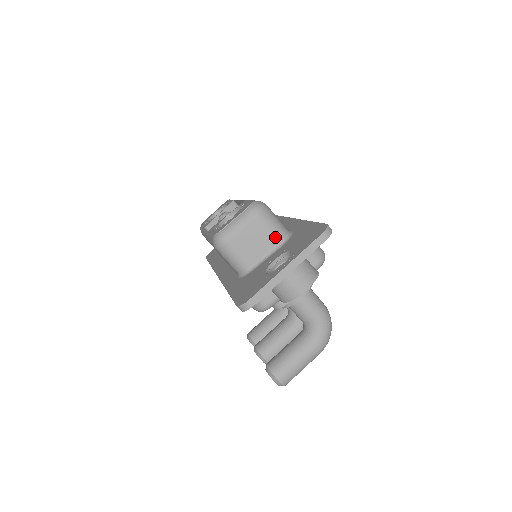
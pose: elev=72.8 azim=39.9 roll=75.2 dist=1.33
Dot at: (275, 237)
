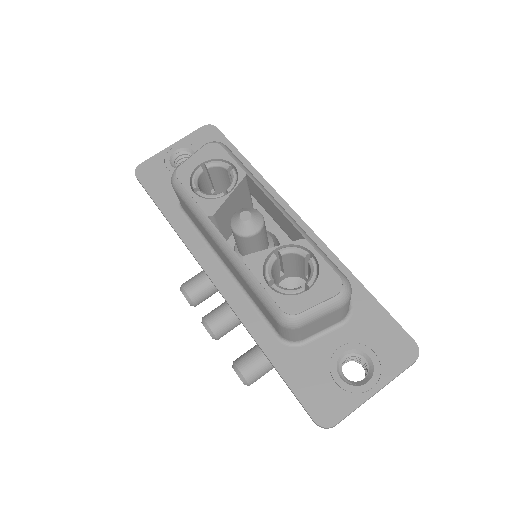
Dot at: (343, 317)
